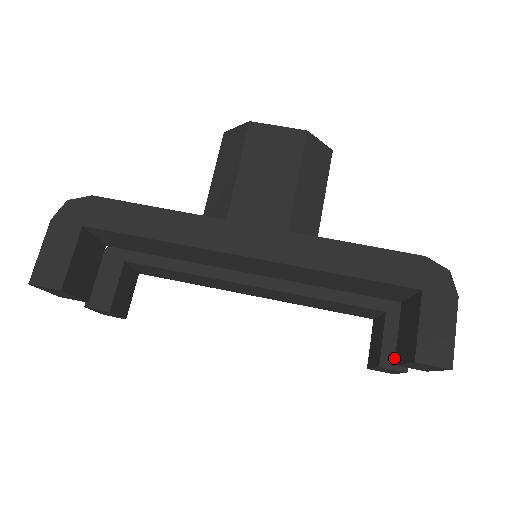
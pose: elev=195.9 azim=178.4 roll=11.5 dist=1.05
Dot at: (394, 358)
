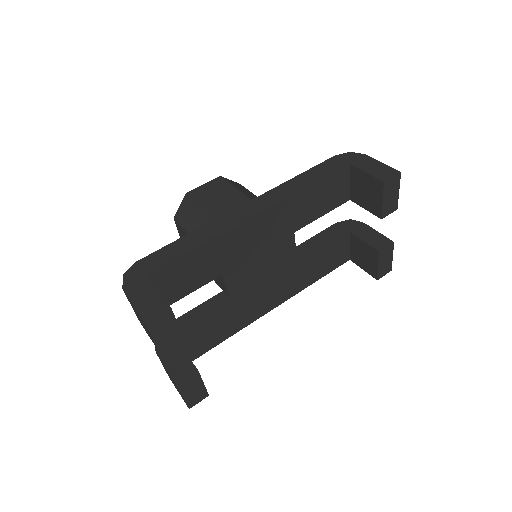
Dot at: (380, 243)
